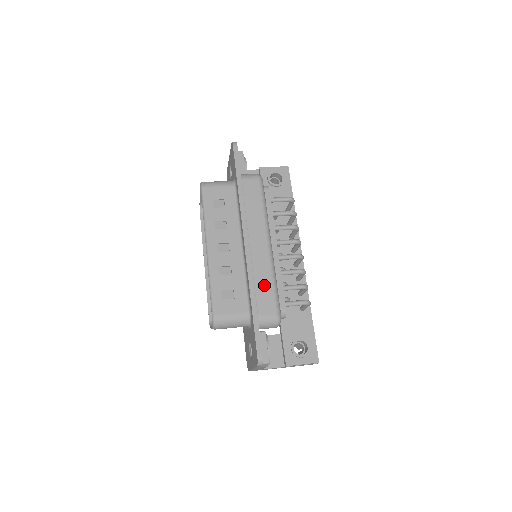
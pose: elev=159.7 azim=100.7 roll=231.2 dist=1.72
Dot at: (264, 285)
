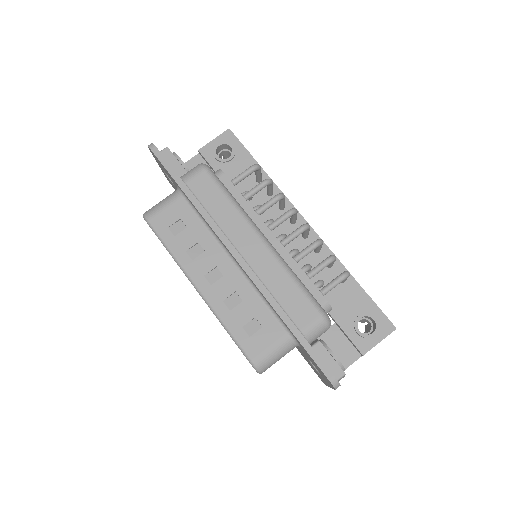
Dot at: (286, 291)
